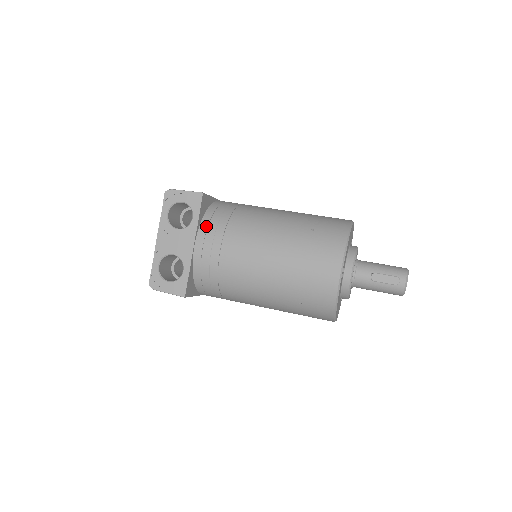
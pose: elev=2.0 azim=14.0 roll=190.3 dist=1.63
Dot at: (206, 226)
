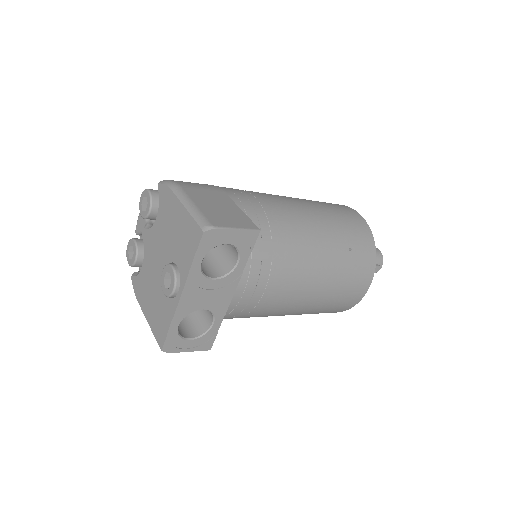
Dot at: (248, 266)
